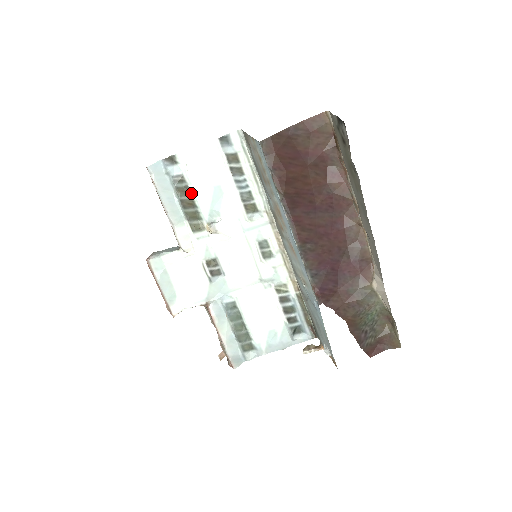
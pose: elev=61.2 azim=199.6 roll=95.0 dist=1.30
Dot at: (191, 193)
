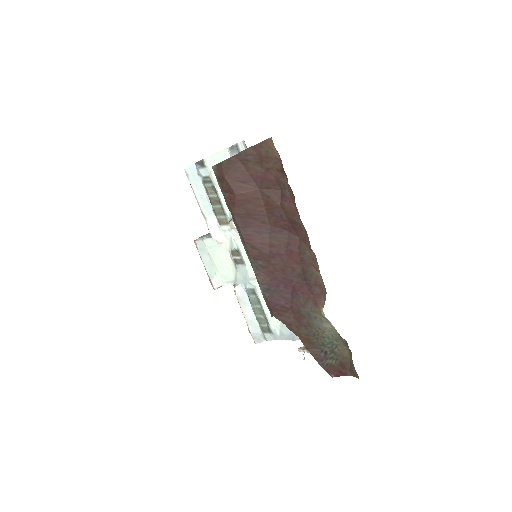
Dot at: (217, 192)
